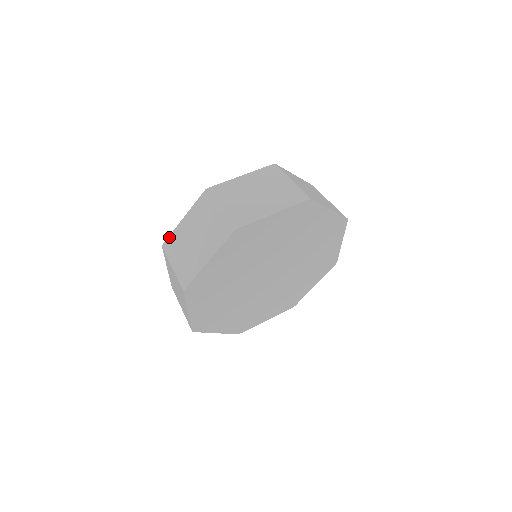
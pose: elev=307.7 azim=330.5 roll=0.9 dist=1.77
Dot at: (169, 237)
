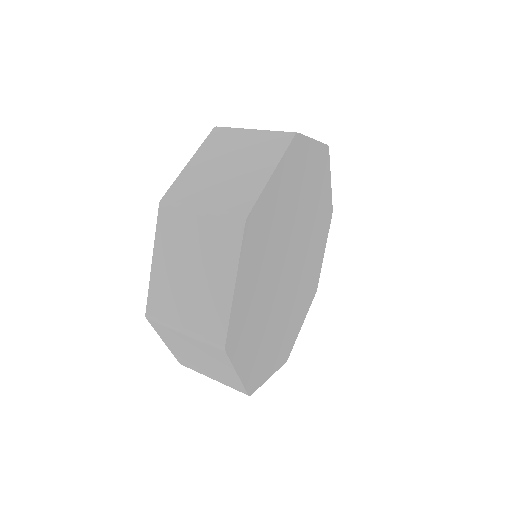
Dot at: (171, 187)
